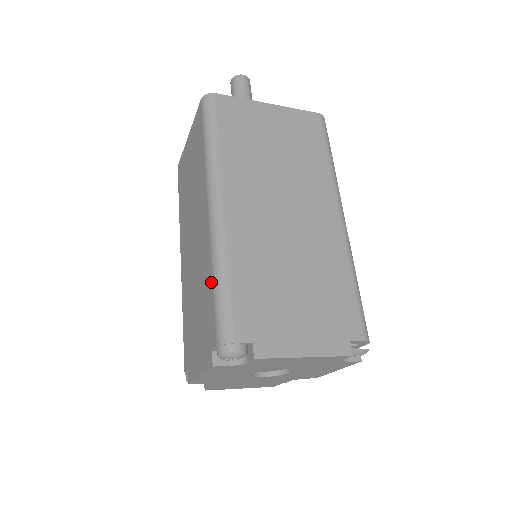
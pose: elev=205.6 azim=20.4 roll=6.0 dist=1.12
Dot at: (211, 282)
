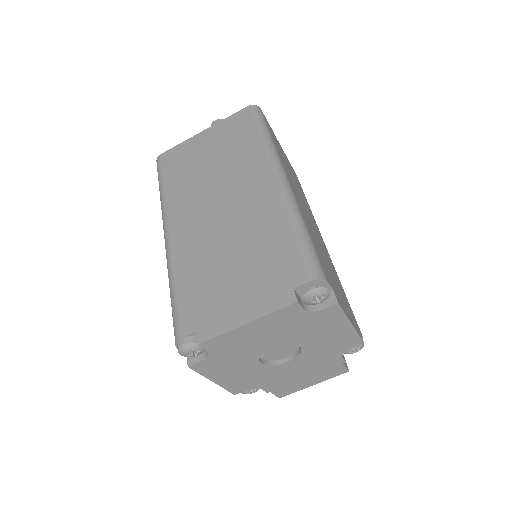
Dot at: occluded
